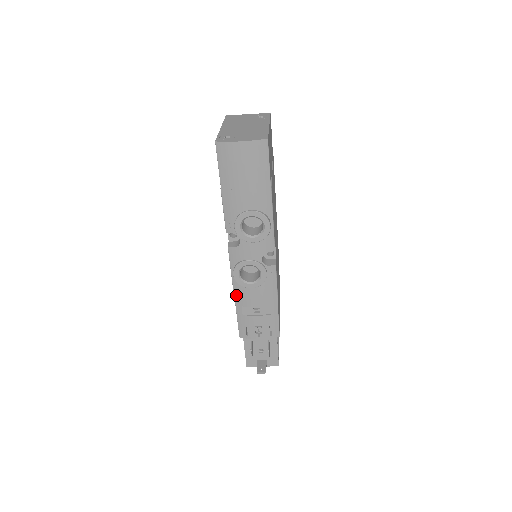
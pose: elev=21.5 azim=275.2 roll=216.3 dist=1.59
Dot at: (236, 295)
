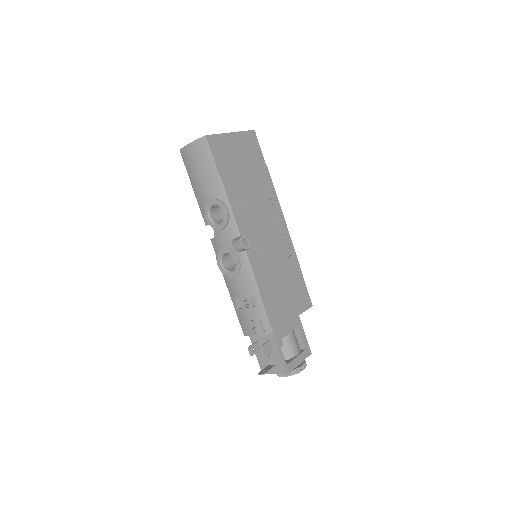
Dot at: (228, 288)
